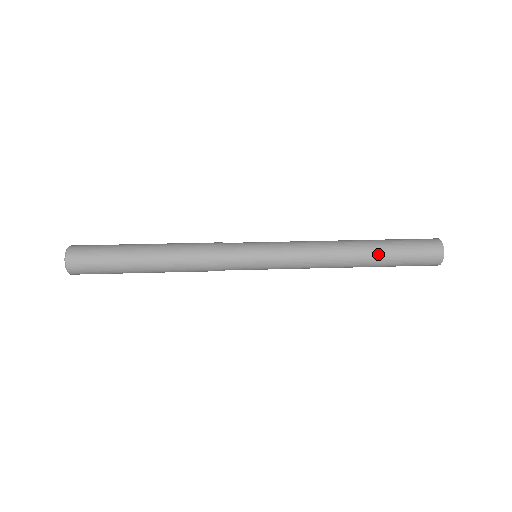
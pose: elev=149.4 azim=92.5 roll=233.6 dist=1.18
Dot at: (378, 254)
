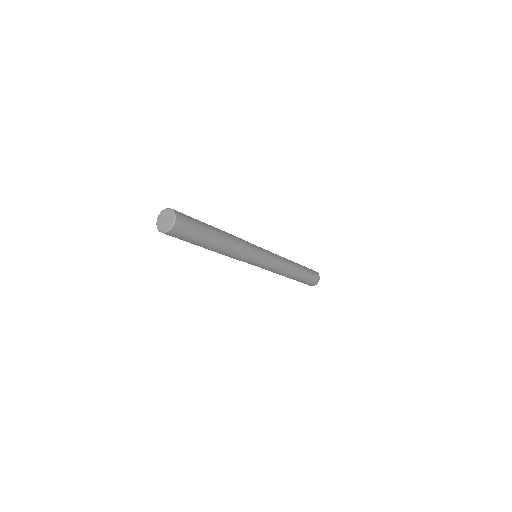
Dot at: (299, 264)
